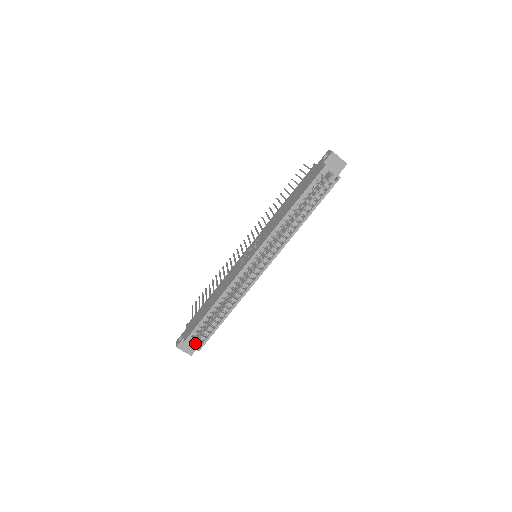
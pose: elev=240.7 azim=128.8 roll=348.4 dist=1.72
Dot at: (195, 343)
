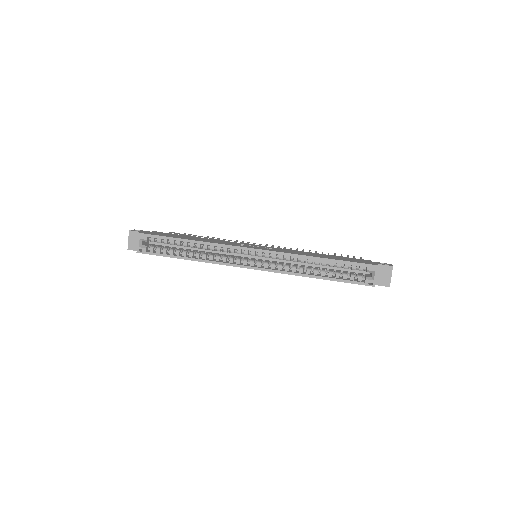
Dot at: (143, 244)
